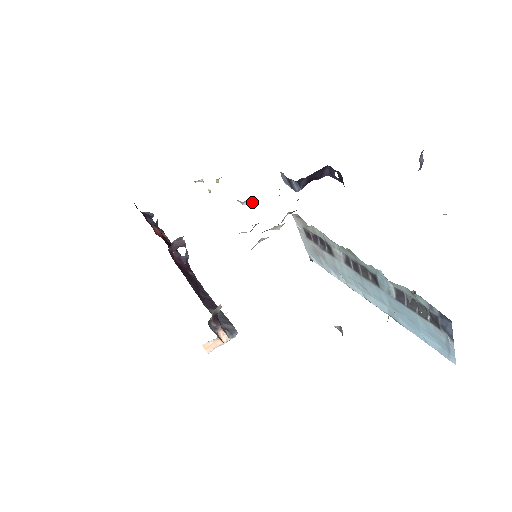
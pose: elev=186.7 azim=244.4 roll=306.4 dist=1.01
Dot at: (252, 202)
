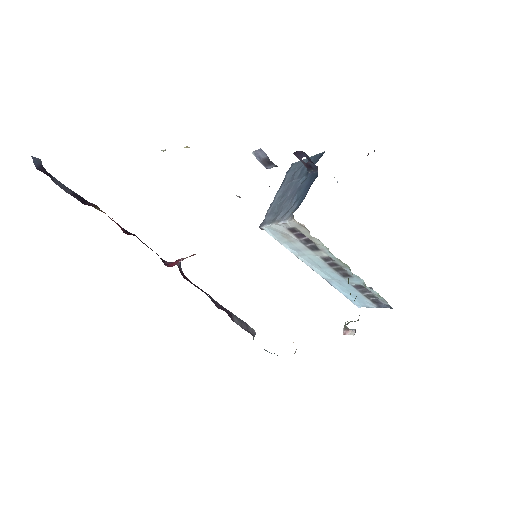
Dot at: occluded
